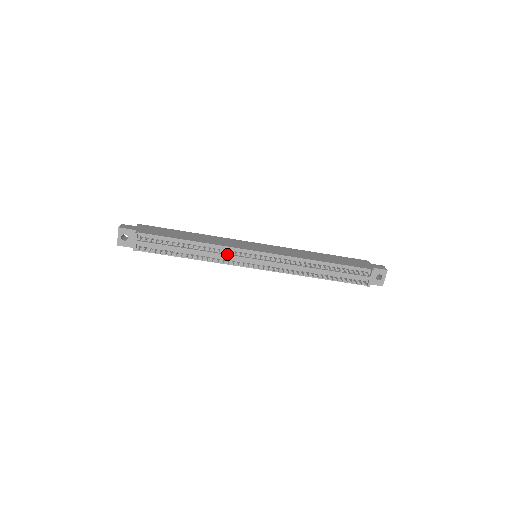
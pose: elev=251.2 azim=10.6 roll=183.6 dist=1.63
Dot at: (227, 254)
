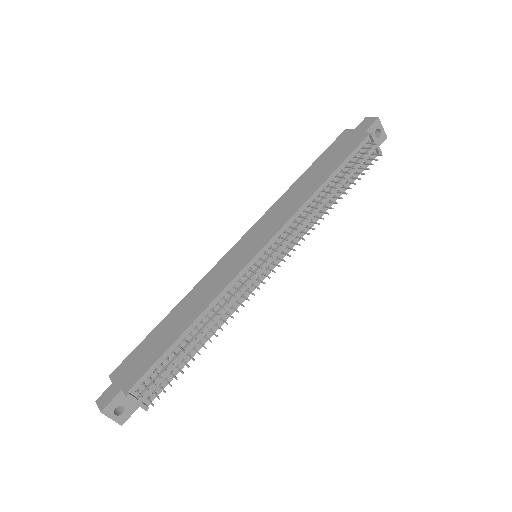
Dot at: (235, 293)
